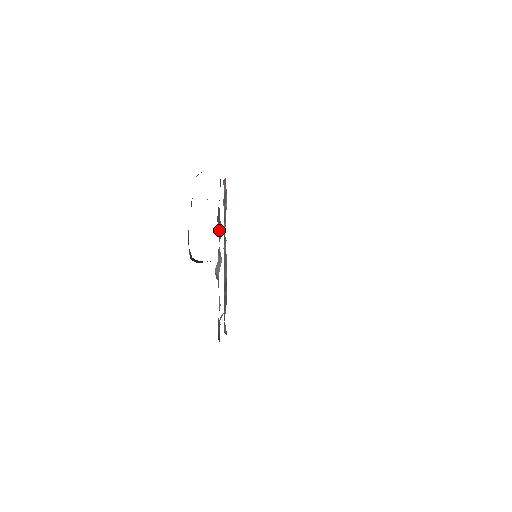
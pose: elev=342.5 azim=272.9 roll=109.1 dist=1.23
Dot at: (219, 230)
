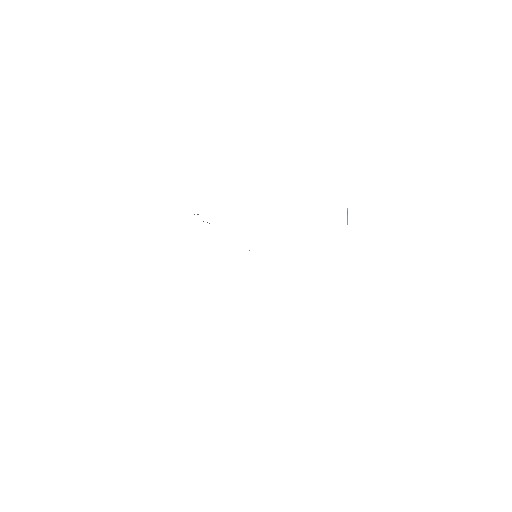
Dot at: occluded
